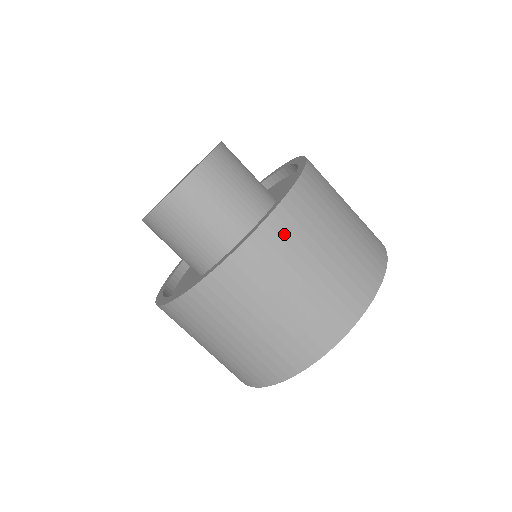
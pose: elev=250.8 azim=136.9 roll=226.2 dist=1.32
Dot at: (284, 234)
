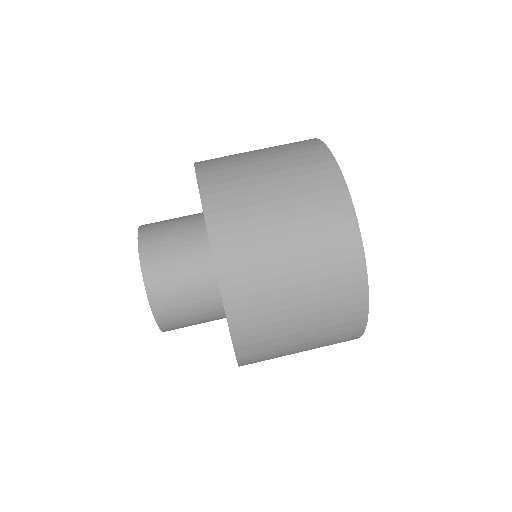
Dot at: (240, 266)
